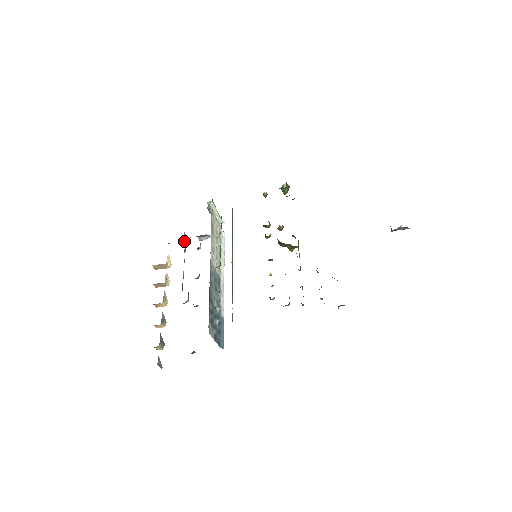
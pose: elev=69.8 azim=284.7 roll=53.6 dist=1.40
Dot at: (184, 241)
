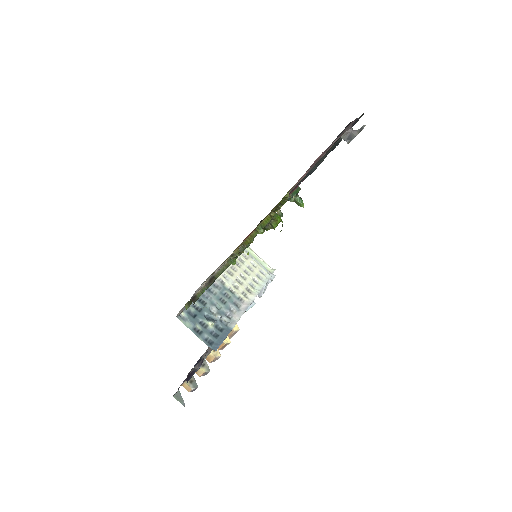
Dot at: occluded
